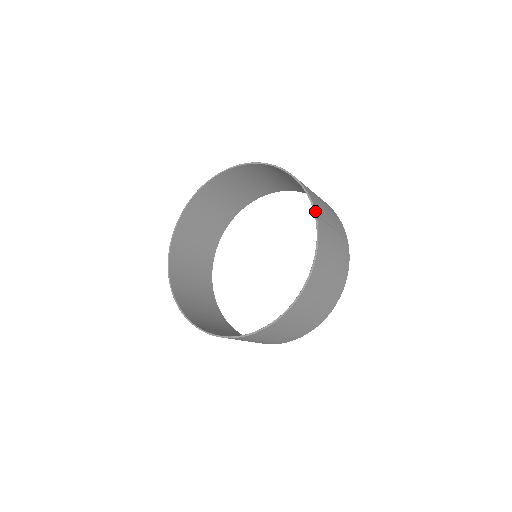
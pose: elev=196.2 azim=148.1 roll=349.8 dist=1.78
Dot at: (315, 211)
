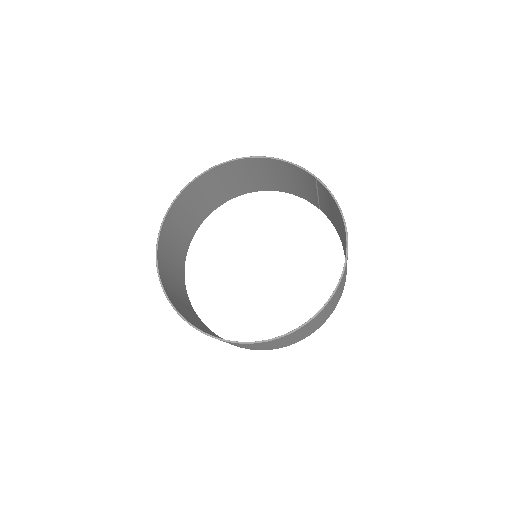
Dot at: (314, 175)
